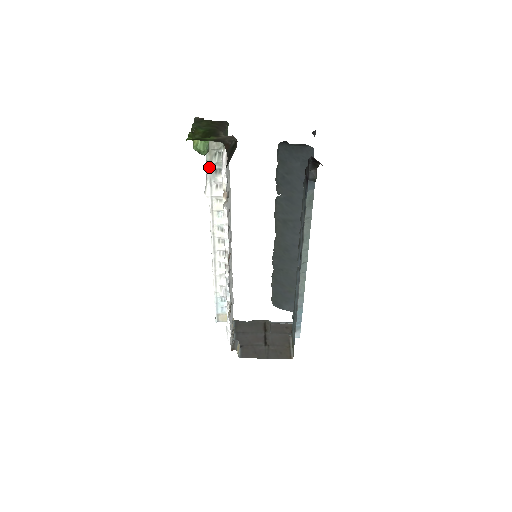
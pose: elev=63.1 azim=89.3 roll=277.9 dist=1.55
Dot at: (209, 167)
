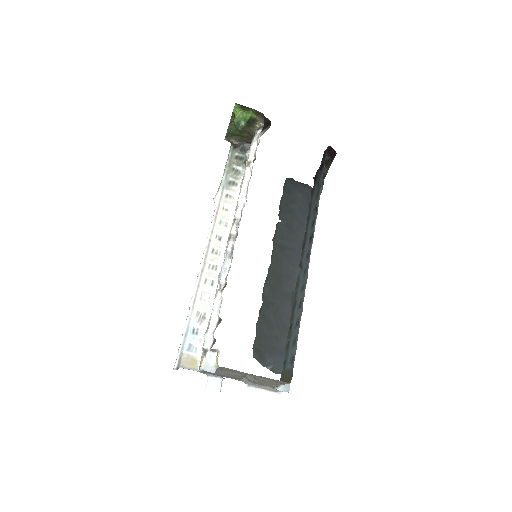
Dot at: (225, 177)
